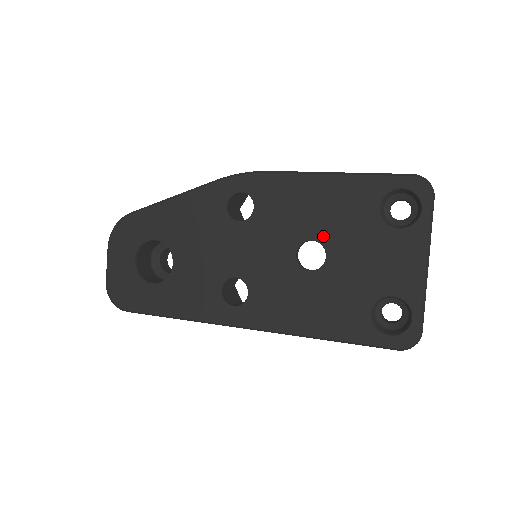
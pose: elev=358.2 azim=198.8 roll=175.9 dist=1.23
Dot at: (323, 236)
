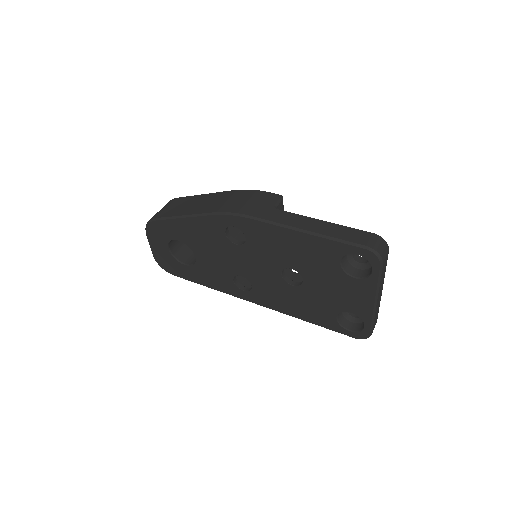
Dot at: (299, 269)
